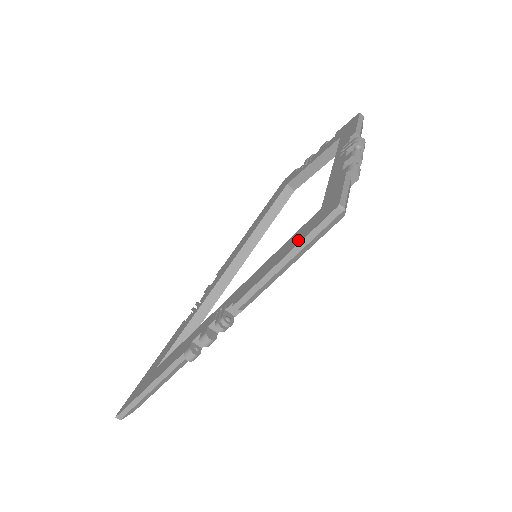
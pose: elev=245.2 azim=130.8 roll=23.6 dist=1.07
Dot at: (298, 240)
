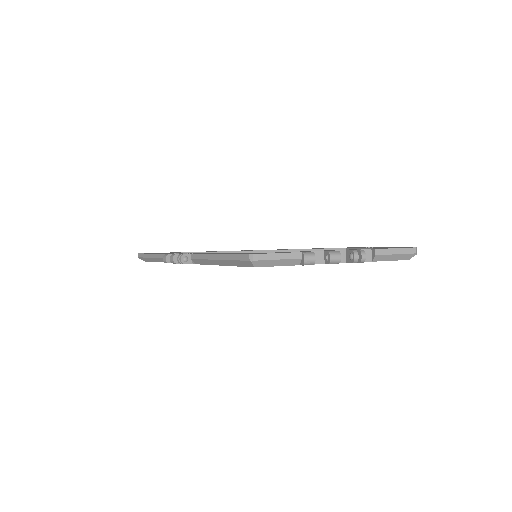
Dot at: occluded
